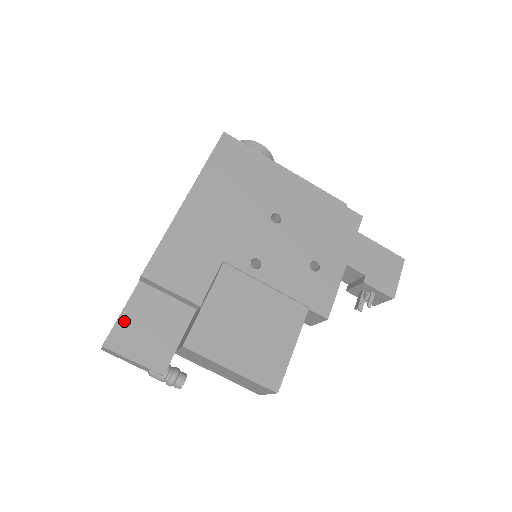
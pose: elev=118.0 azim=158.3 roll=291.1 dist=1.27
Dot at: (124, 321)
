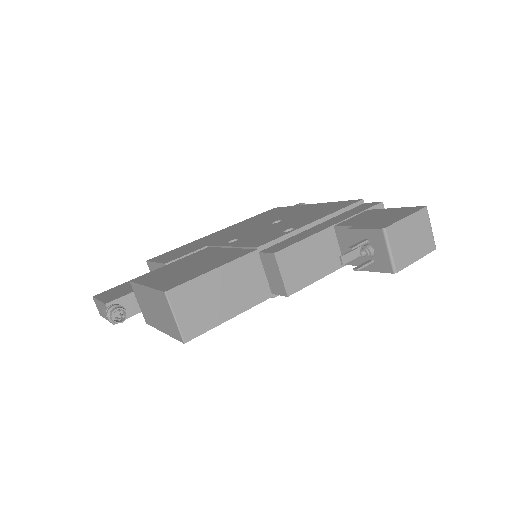
Dot at: (118, 287)
